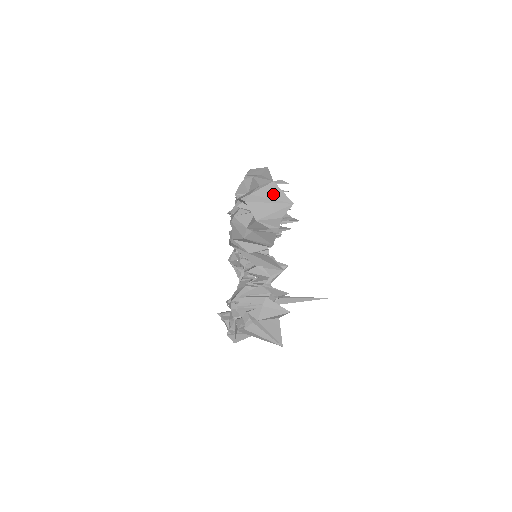
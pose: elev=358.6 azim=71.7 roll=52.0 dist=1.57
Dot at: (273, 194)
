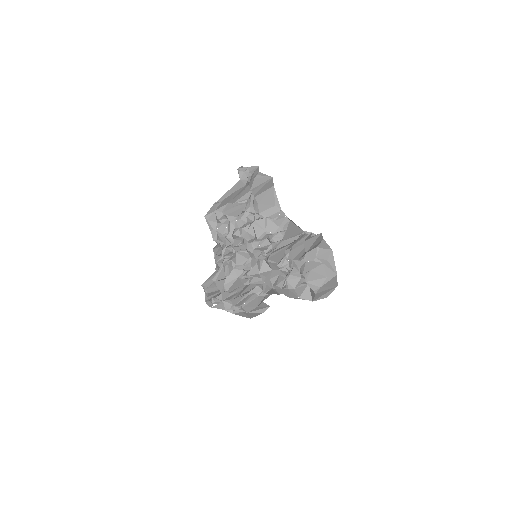
Dot at: (332, 283)
